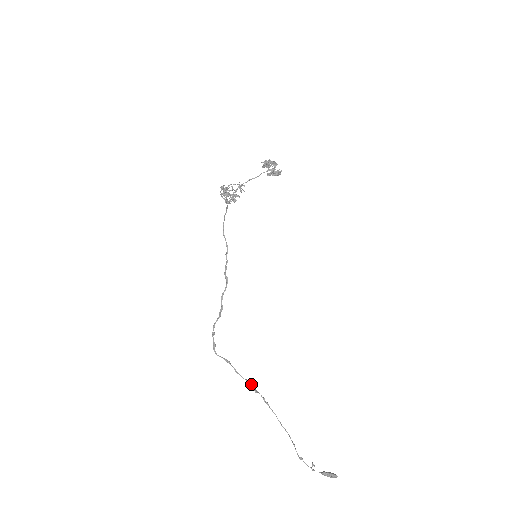
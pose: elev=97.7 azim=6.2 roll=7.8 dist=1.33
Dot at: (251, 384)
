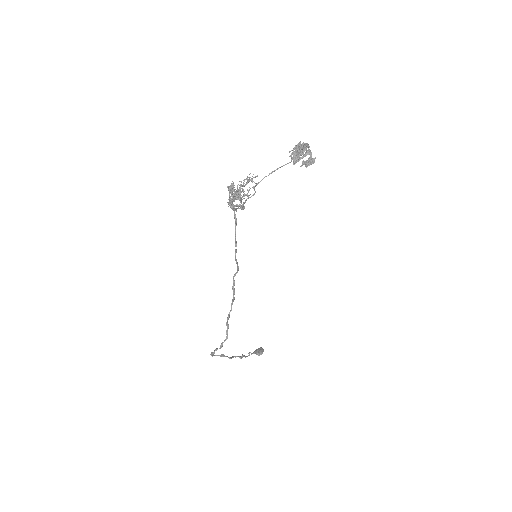
Dot at: (239, 357)
